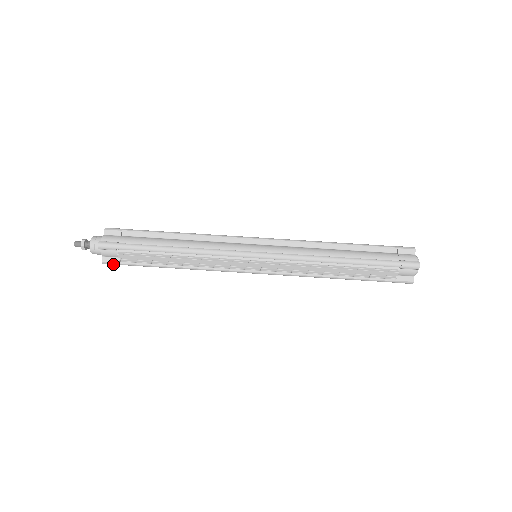
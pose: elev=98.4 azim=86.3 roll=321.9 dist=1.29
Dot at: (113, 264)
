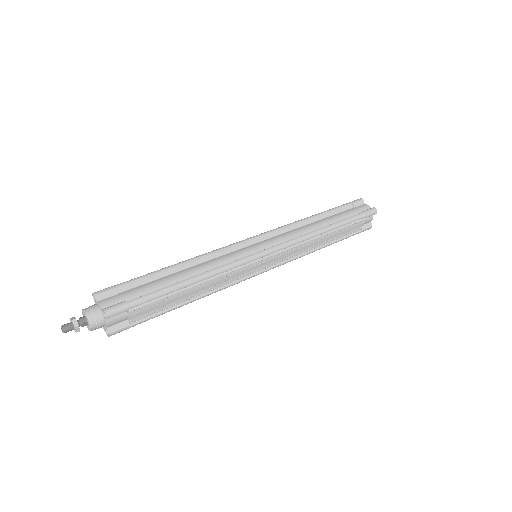
Dot at: occluded
